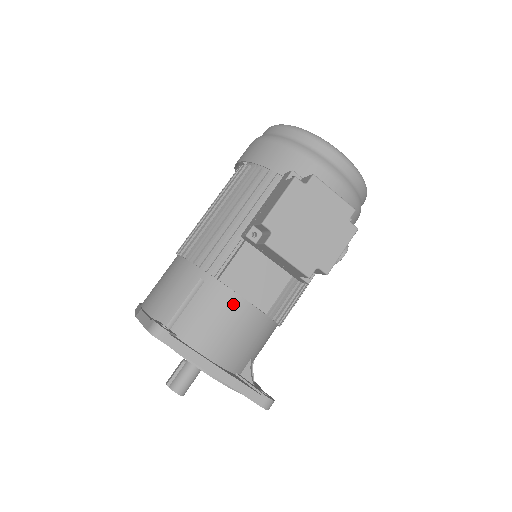
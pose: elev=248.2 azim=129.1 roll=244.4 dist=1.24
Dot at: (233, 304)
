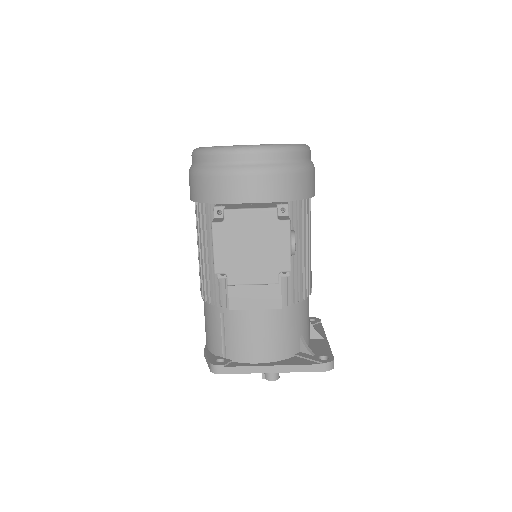
Dot at: (252, 318)
